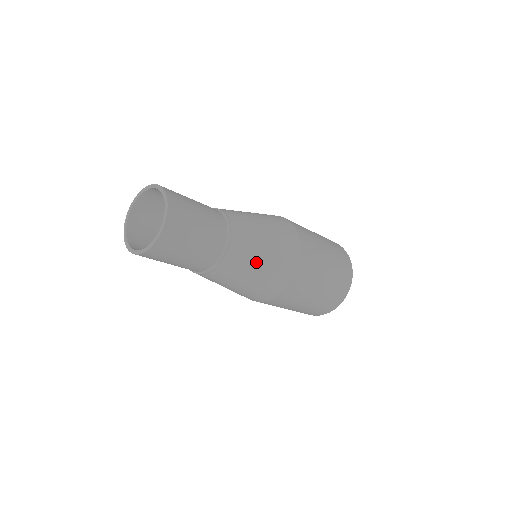
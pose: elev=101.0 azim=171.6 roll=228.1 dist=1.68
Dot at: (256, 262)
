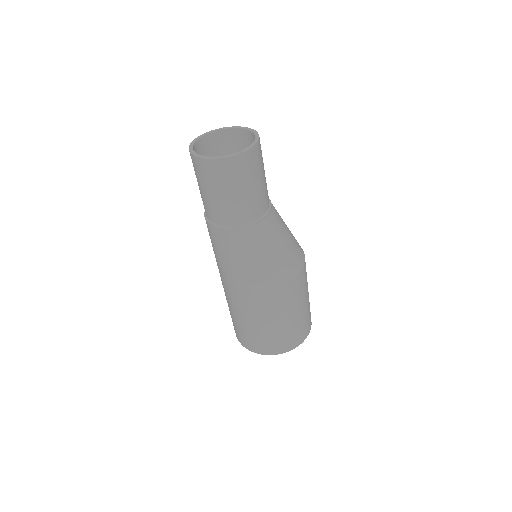
Dot at: (286, 230)
